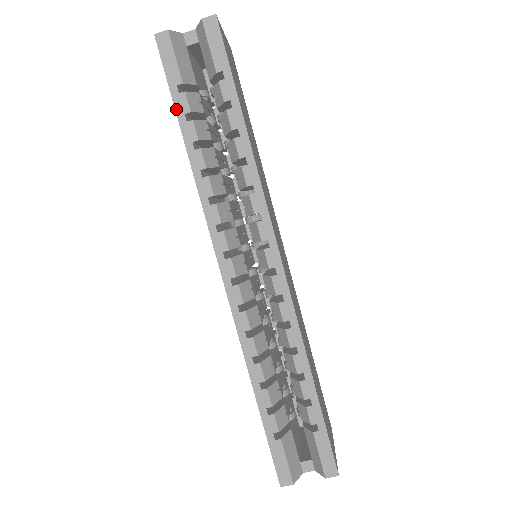
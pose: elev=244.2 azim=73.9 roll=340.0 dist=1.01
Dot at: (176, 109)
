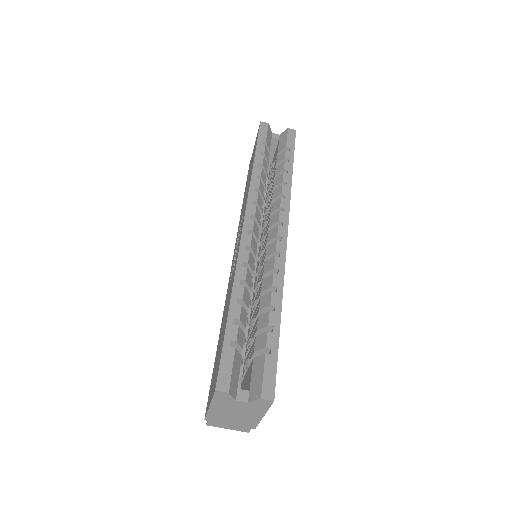
Dot at: (257, 148)
